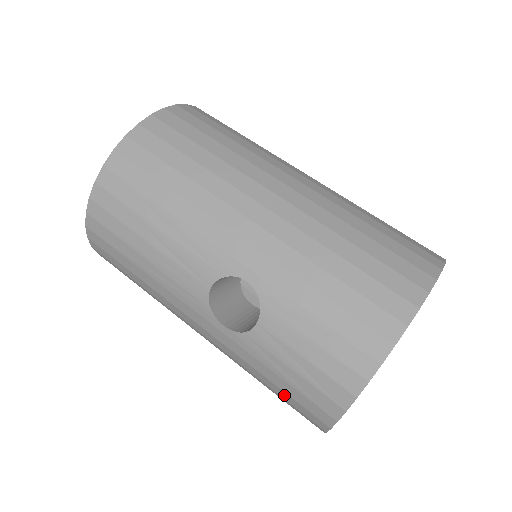
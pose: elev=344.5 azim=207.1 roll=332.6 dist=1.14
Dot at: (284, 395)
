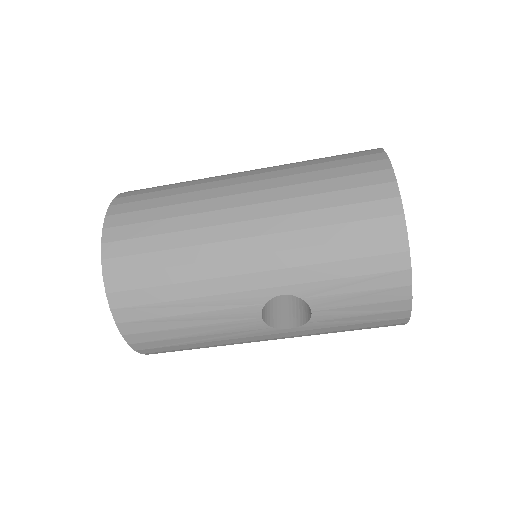
Dot at: occluded
